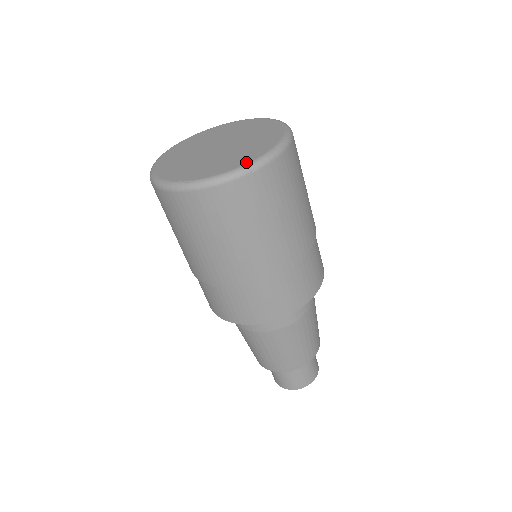
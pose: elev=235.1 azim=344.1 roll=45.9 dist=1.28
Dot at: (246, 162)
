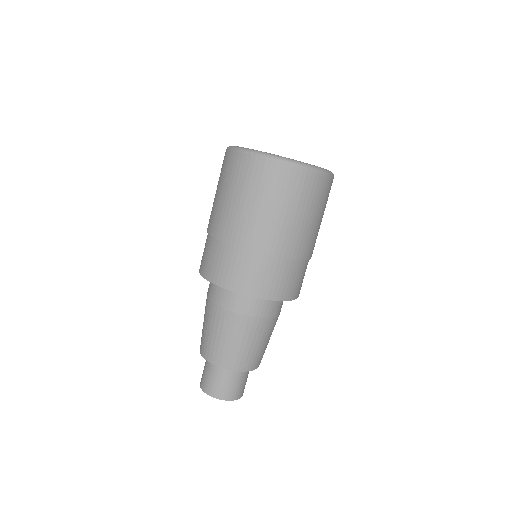
Dot at: occluded
